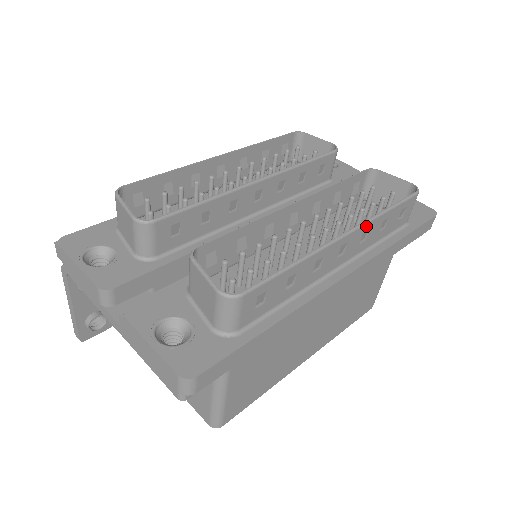
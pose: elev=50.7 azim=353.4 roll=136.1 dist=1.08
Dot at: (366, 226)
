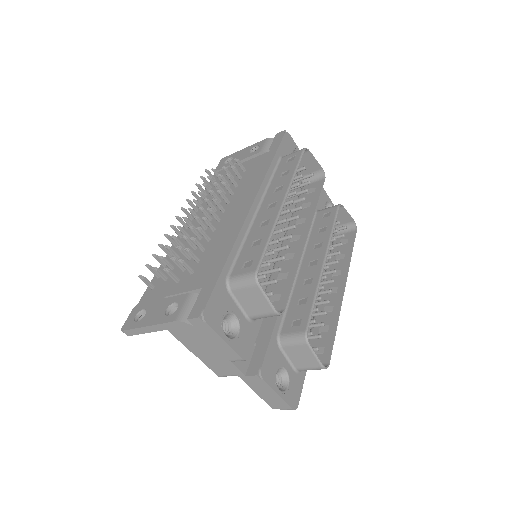
Dot at: (345, 274)
